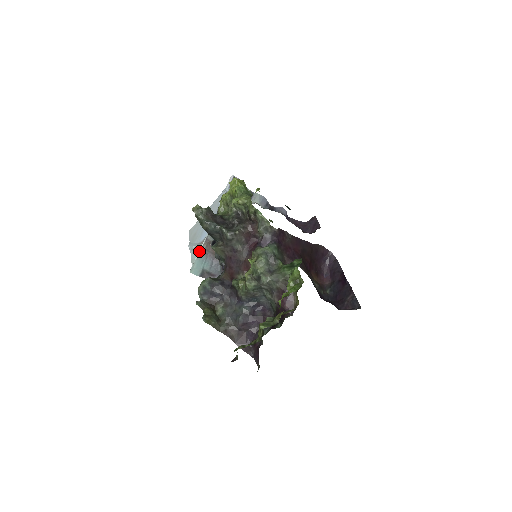
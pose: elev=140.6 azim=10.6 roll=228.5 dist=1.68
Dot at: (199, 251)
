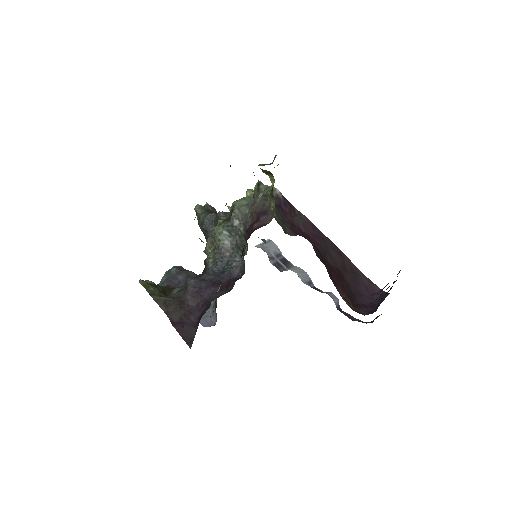
Dot at: occluded
